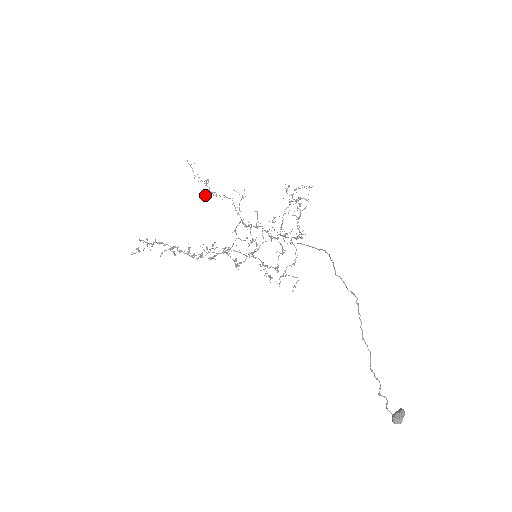
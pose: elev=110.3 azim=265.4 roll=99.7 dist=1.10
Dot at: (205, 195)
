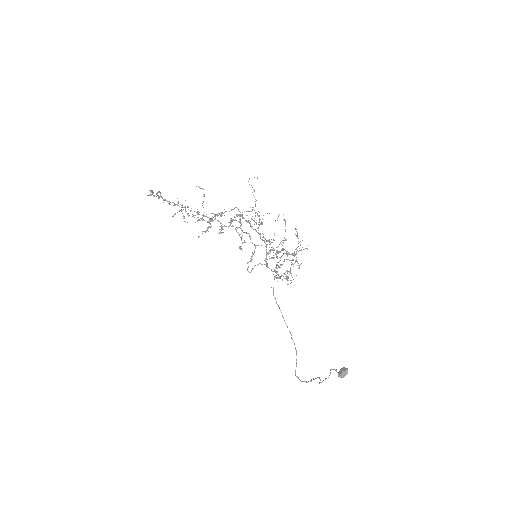
Dot at: occluded
